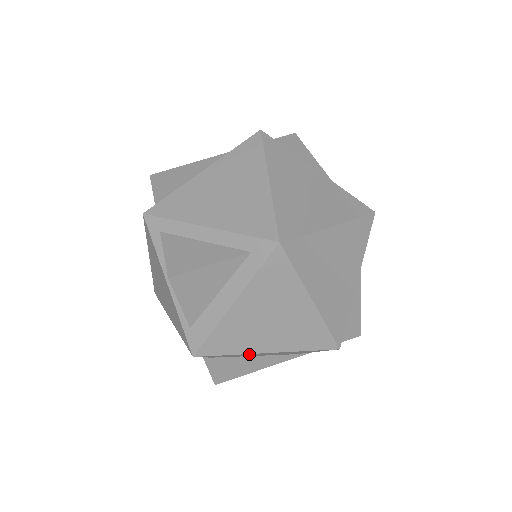
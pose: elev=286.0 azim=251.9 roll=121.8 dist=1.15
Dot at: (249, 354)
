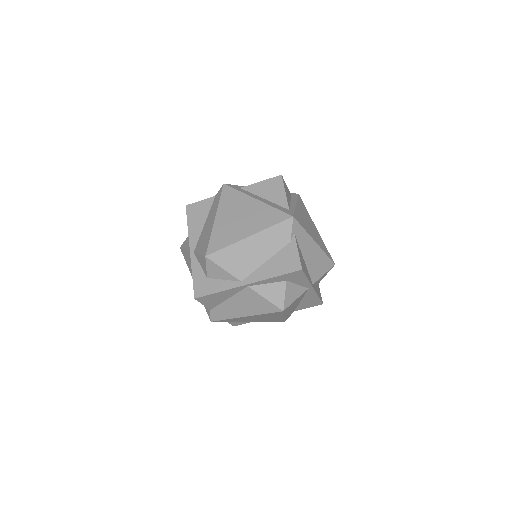
Dot at: occluded
